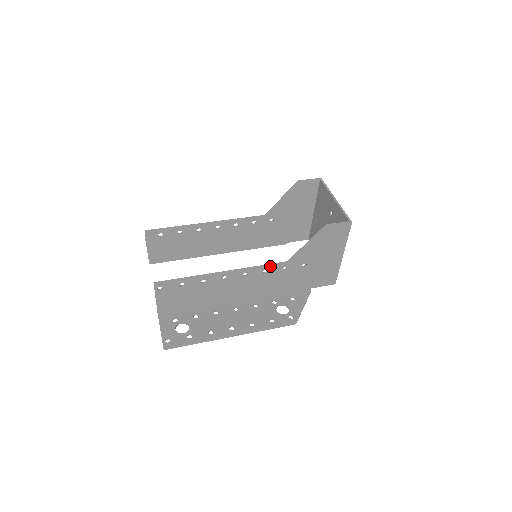
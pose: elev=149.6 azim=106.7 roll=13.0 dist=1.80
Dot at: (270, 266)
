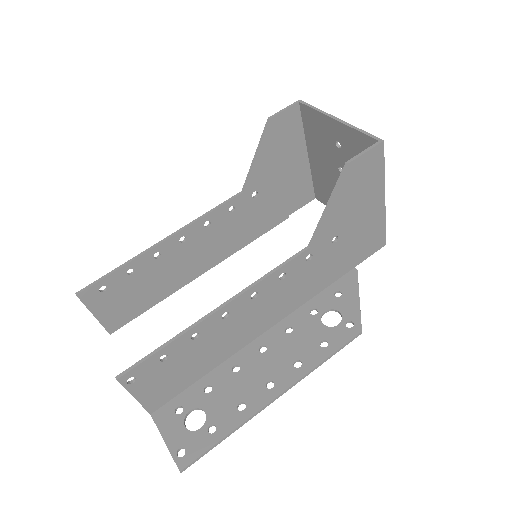
Dot at: (286, 265)
